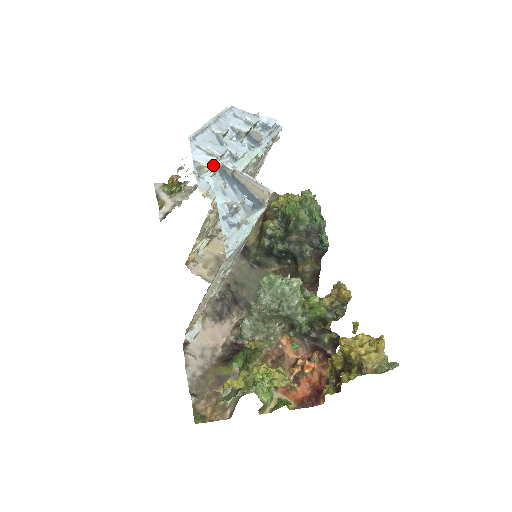
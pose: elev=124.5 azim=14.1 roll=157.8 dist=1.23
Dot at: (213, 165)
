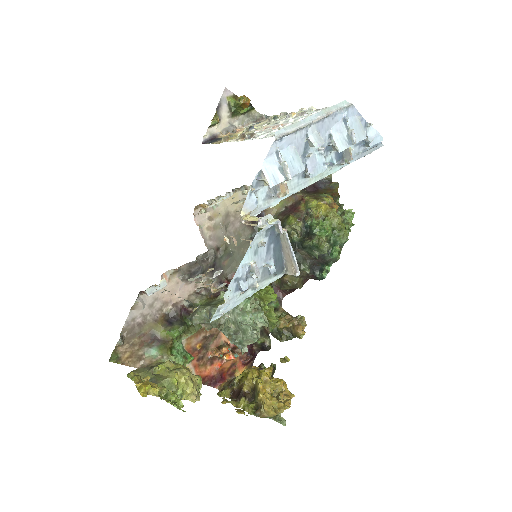
Dot at: (267, 221)
